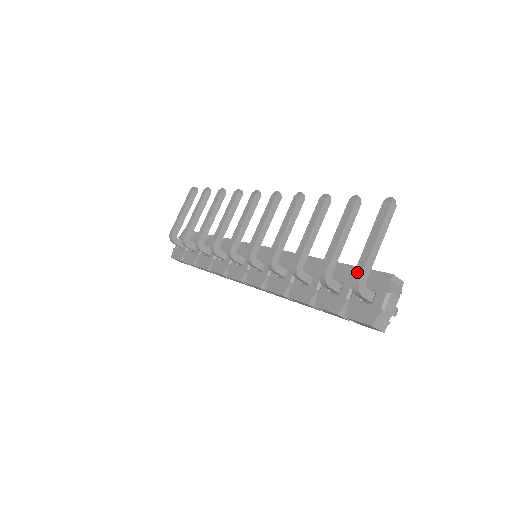
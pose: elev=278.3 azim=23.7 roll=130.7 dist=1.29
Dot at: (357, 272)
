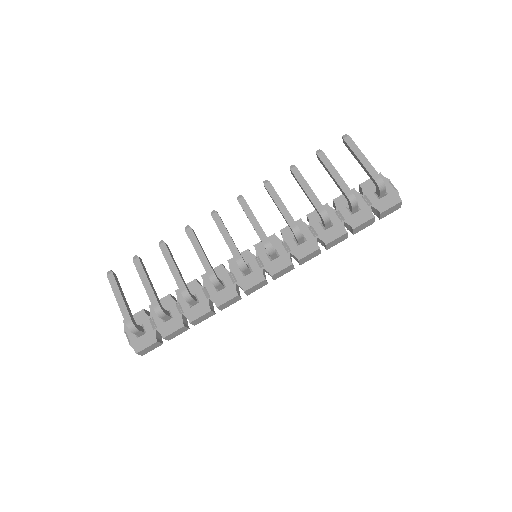
Dot at: (375, 176)
